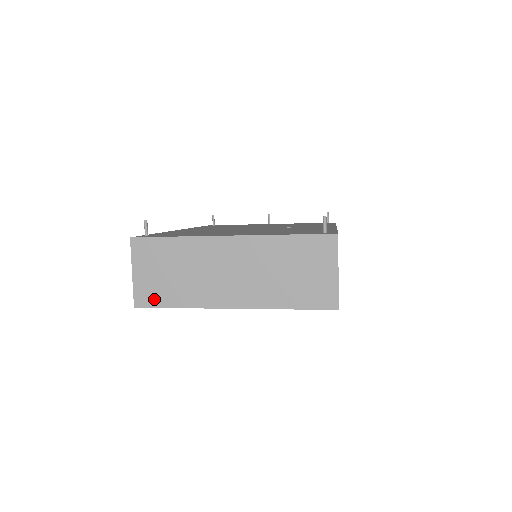
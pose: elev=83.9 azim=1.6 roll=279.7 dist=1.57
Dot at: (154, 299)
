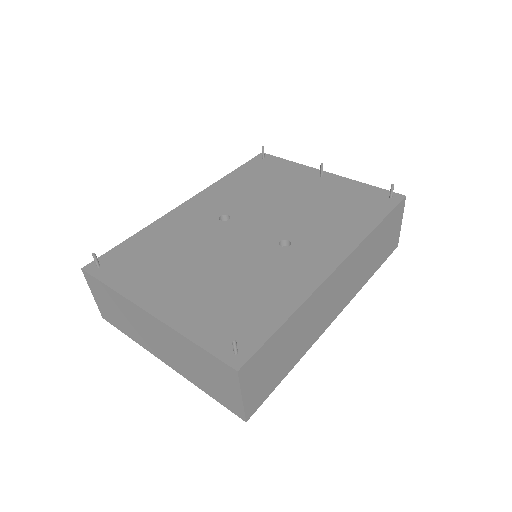
Dot at: (112, 321)
